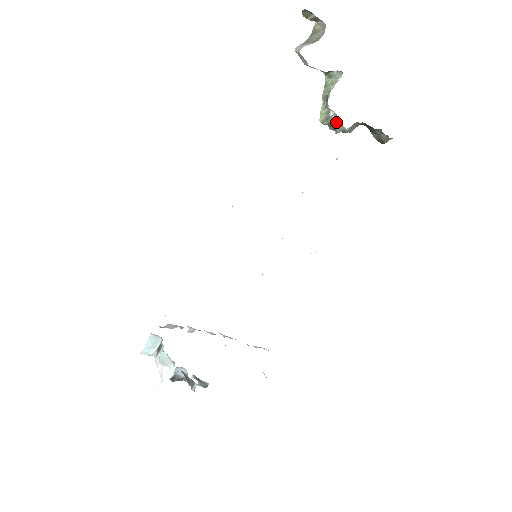
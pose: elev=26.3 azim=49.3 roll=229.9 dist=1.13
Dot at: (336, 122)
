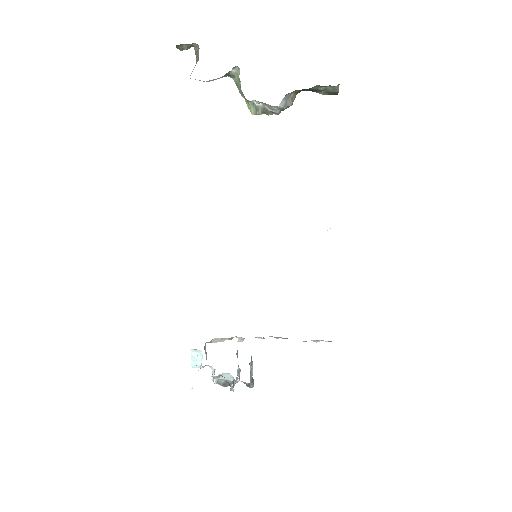
Dot at: (267, 107)
